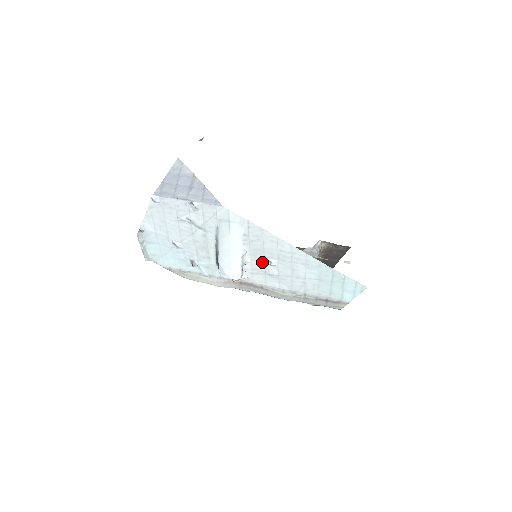
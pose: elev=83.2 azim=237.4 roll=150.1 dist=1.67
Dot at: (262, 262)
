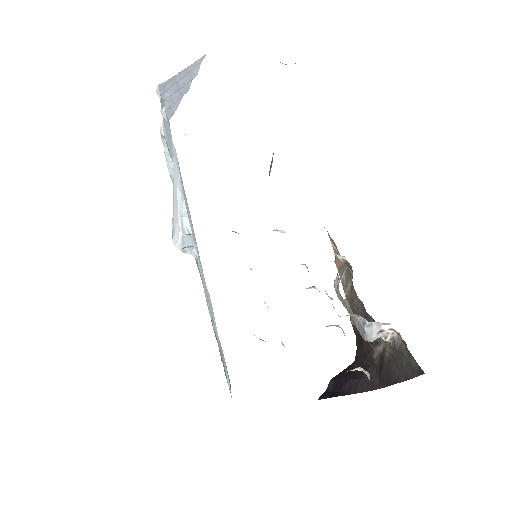
Dot at: occluded
